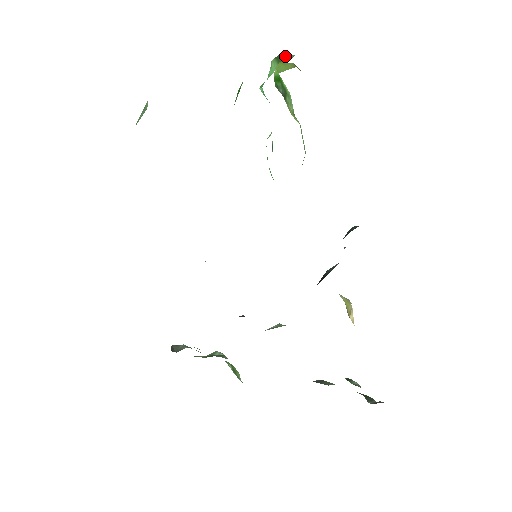
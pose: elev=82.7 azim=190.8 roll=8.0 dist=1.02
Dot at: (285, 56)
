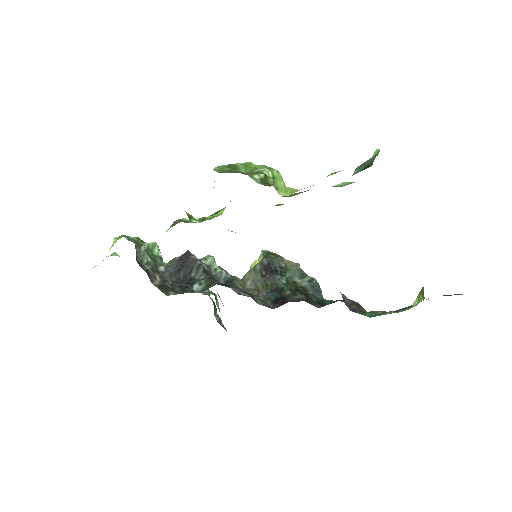
Dot at: occluded
